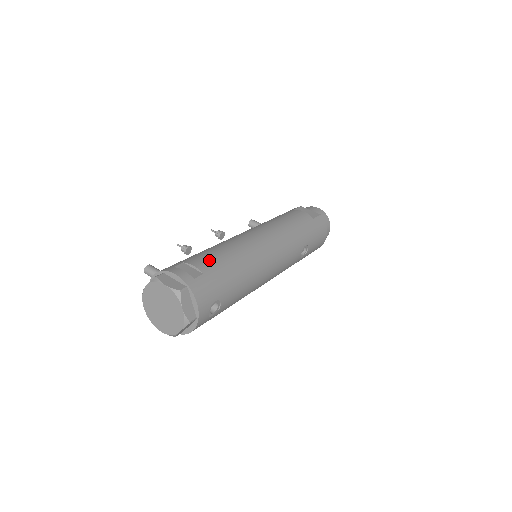
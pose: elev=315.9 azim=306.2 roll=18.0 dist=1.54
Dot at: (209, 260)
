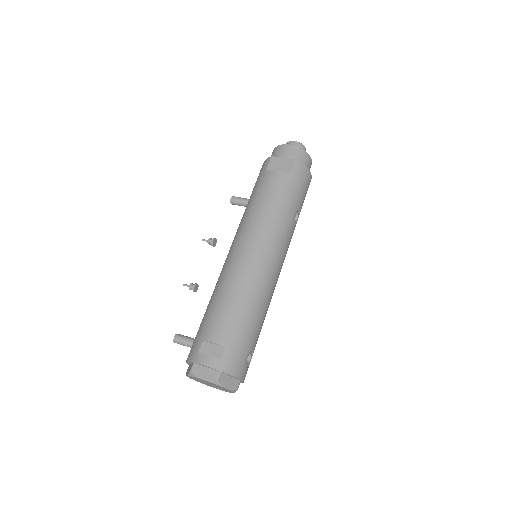
Dot at: (222, 325)
